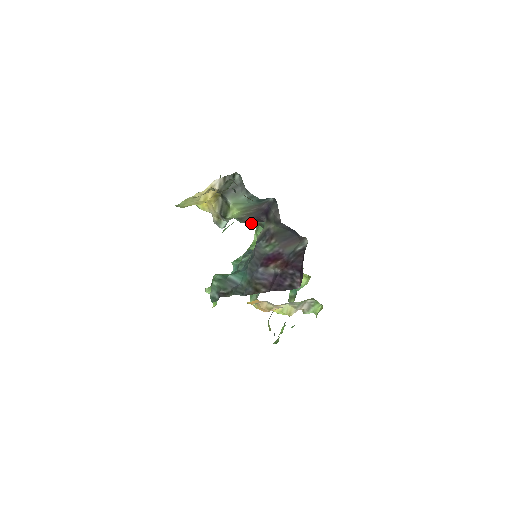
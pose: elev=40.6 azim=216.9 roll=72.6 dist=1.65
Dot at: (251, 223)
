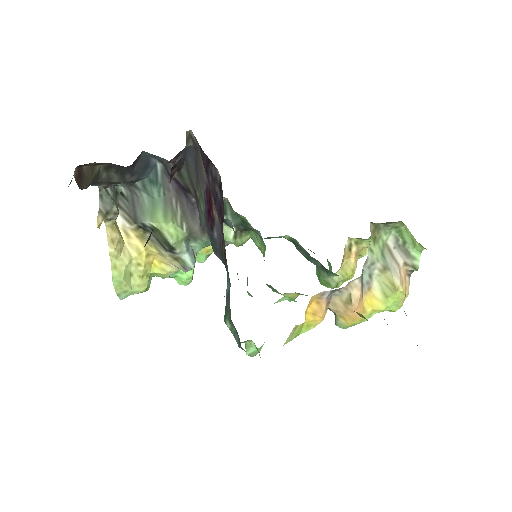
Dot at: (228, 238)
